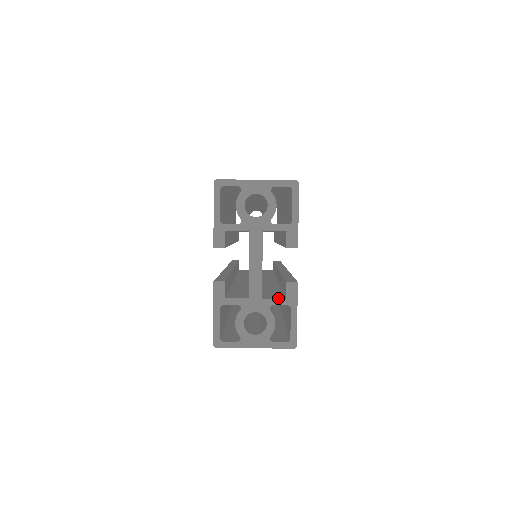
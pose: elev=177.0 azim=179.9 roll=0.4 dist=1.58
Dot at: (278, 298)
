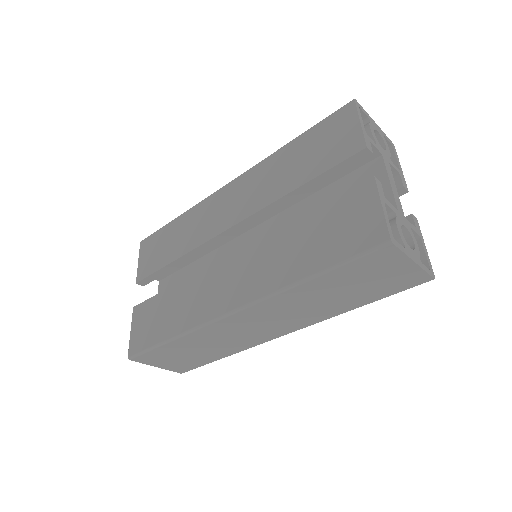
Dot at: (412, 225)
